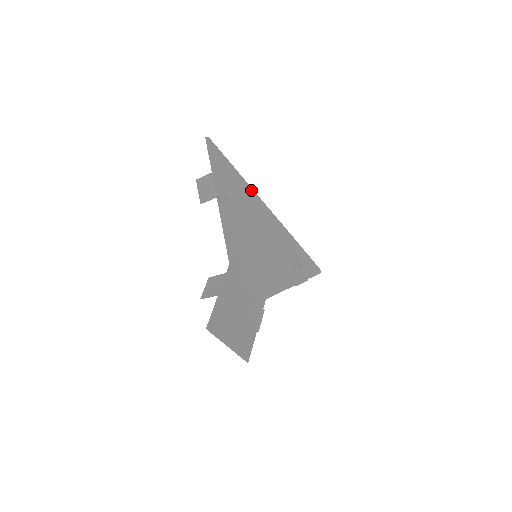
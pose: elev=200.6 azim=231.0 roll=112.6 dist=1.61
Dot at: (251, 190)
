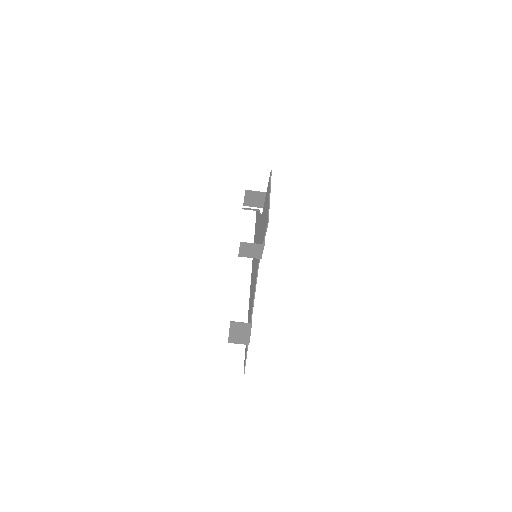
Dot at: occluded
